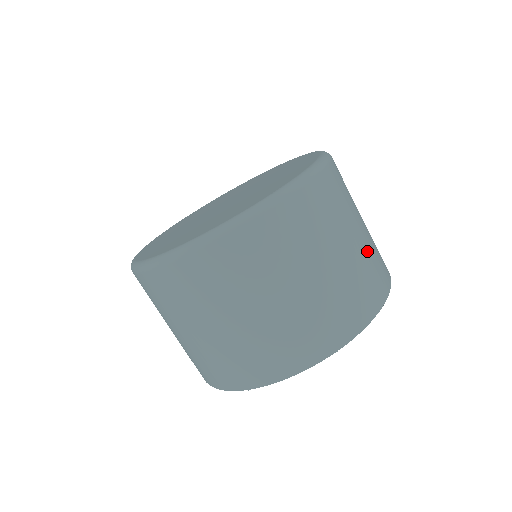
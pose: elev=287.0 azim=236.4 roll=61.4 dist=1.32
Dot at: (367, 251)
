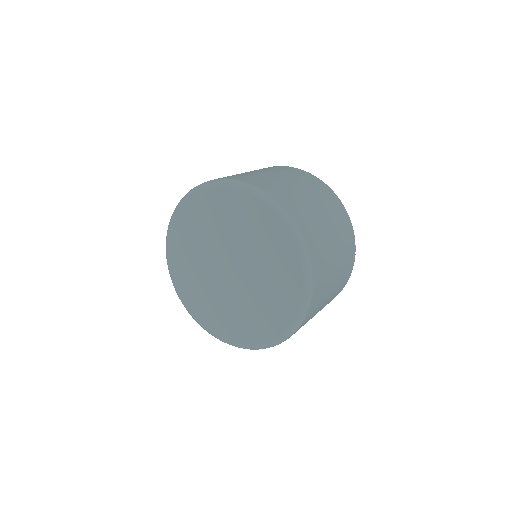
Dot at: (323, 204)
